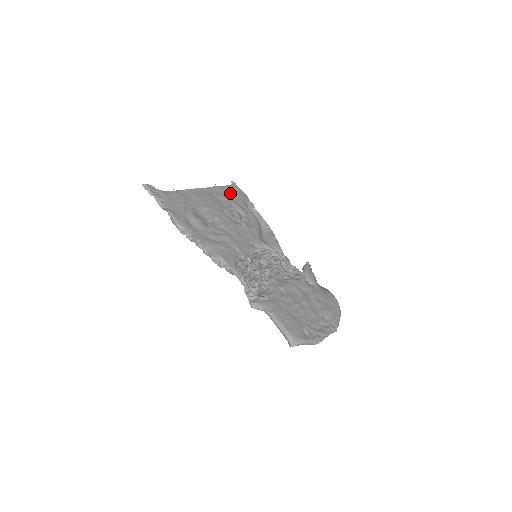
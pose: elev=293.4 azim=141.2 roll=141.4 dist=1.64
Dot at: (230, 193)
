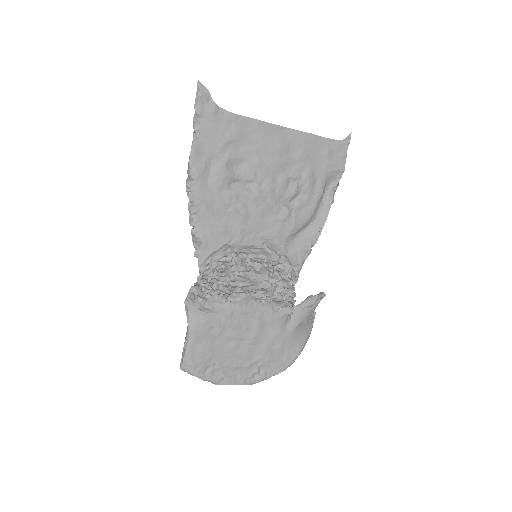
Dot at: (322, 153)
